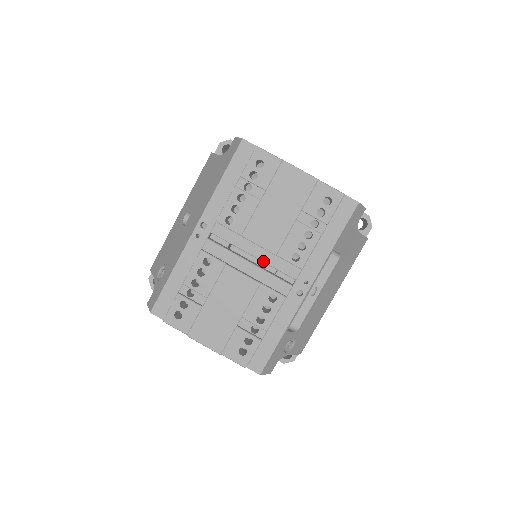
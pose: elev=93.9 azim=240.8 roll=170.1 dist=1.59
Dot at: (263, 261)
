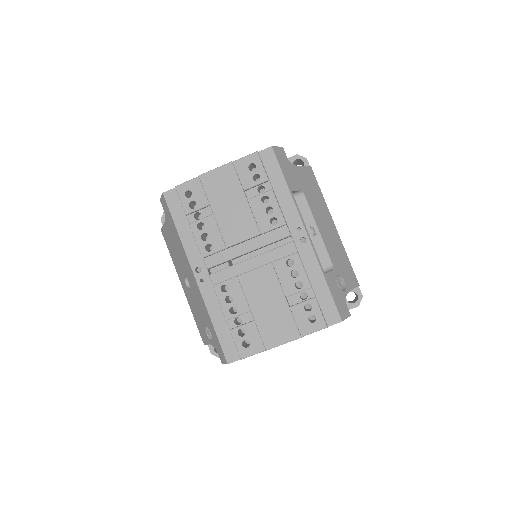
Dot at: (258, 248)
